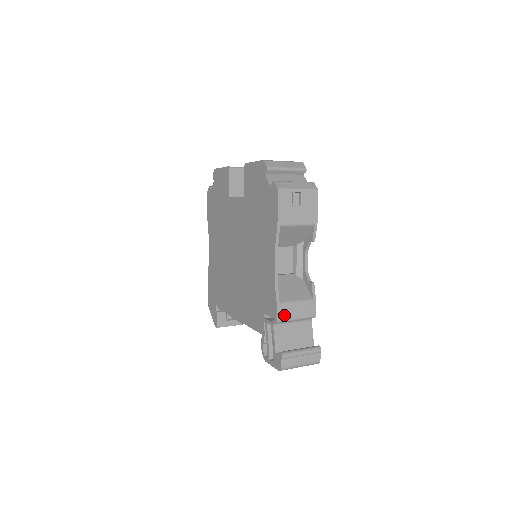
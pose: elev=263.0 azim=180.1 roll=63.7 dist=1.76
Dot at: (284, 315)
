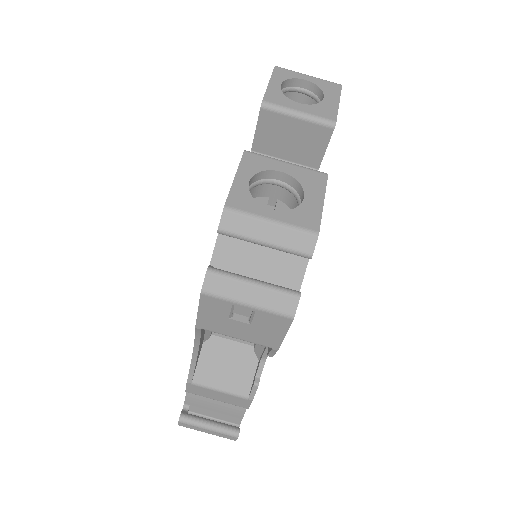
Dot at: (197, 392)
